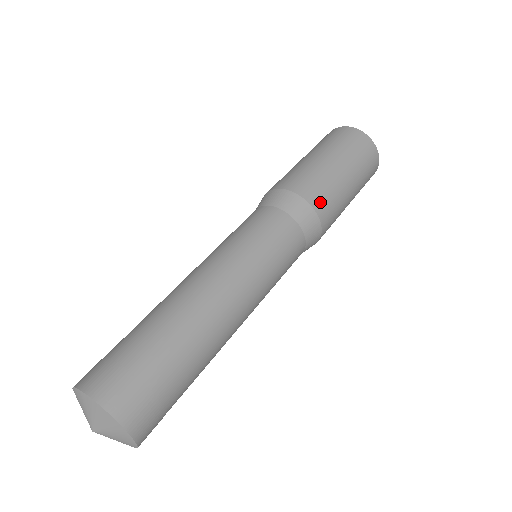
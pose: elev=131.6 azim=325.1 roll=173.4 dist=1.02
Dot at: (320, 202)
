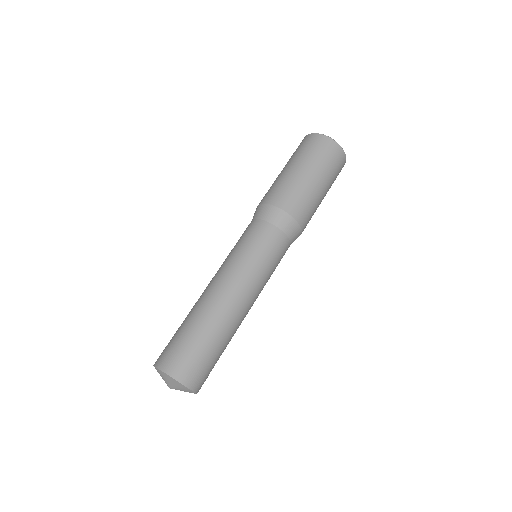
Dot at: (296, 209)
